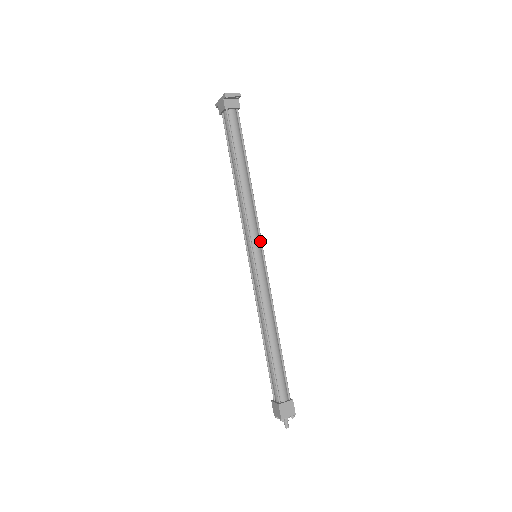
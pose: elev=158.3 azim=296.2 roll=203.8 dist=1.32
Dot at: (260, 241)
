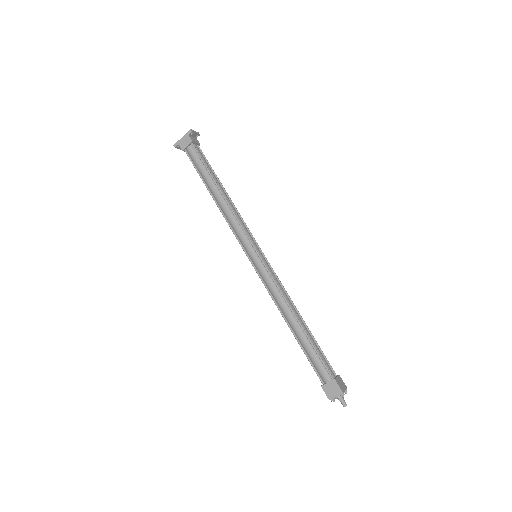
Dot at: (256, 242)
